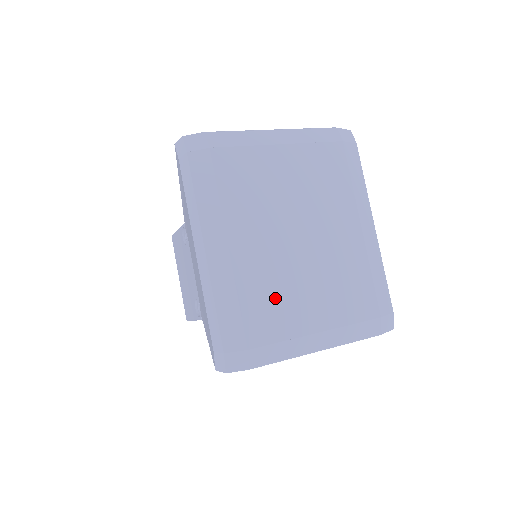
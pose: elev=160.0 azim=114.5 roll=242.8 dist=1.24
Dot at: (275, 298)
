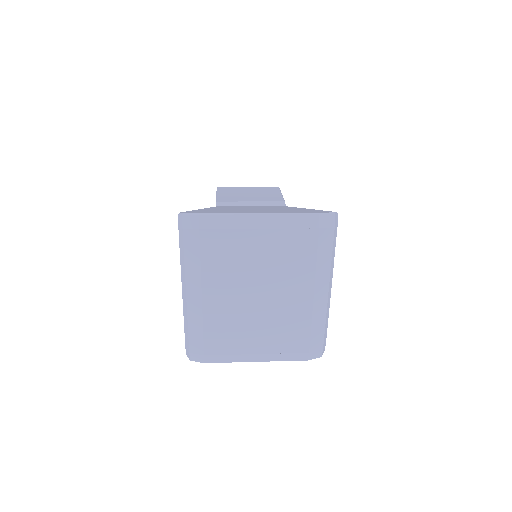
Dot at: (230, 330)
